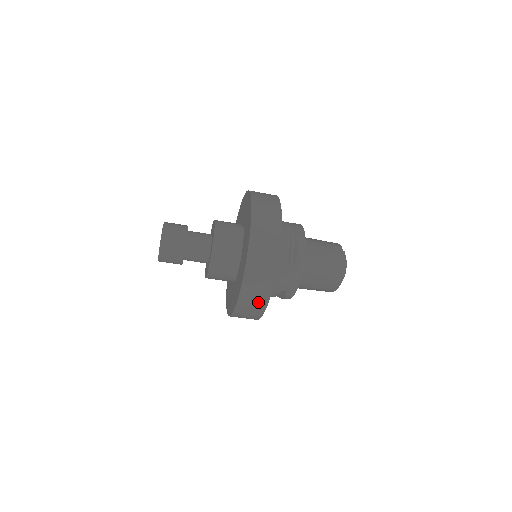
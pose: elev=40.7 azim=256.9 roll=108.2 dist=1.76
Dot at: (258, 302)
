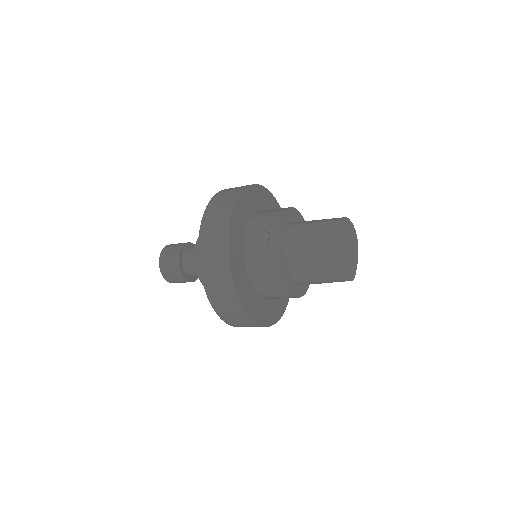
Dot at: occluded
